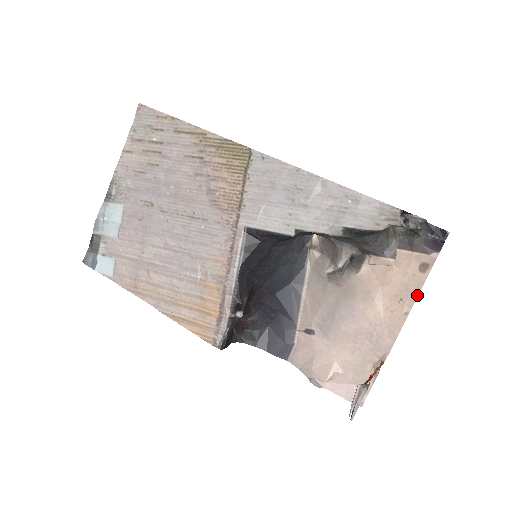
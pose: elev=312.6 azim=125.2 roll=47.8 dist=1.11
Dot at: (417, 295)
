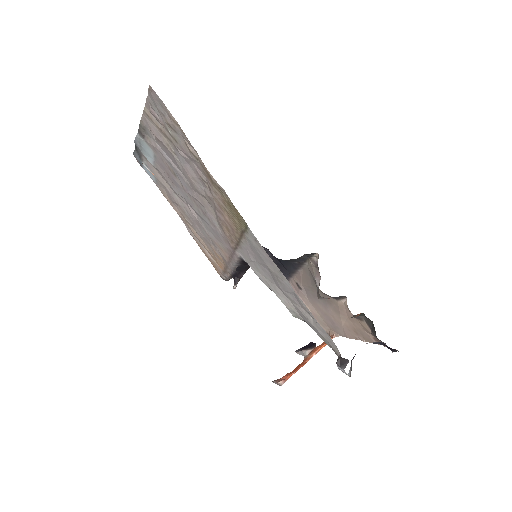
Dot at: (367, 341)
